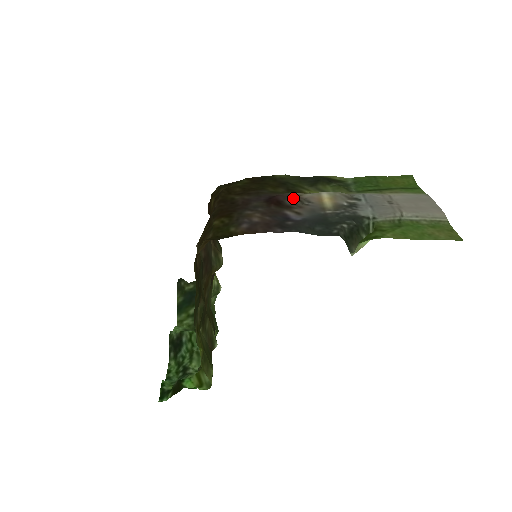
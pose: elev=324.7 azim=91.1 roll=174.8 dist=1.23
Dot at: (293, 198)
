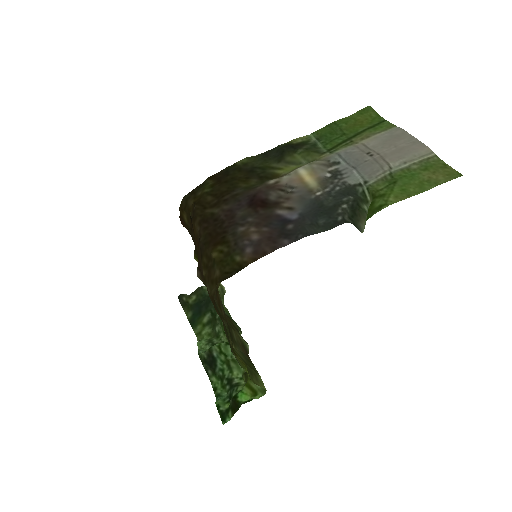
Dot at: (274, 190)
